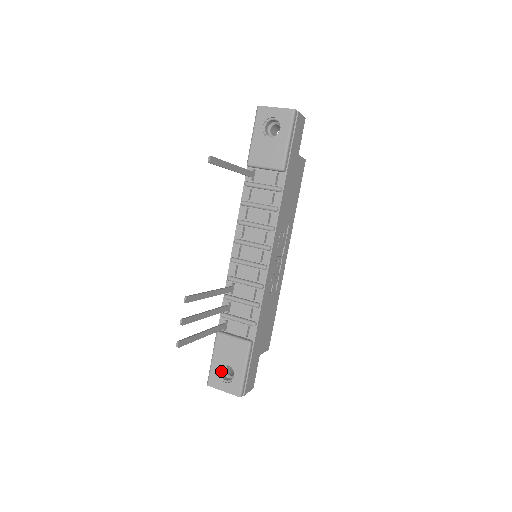
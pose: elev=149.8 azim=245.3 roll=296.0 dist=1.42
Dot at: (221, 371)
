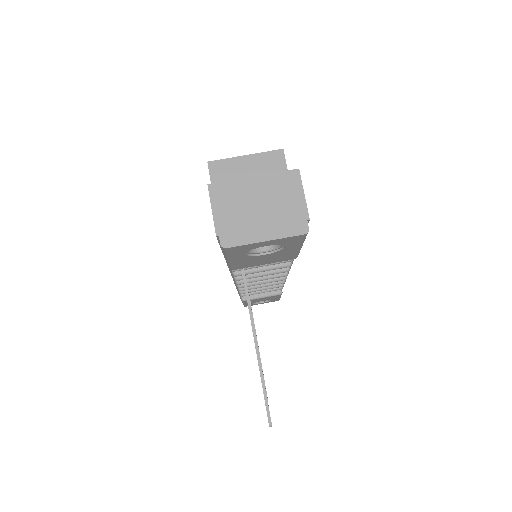
Dot at: occluded
